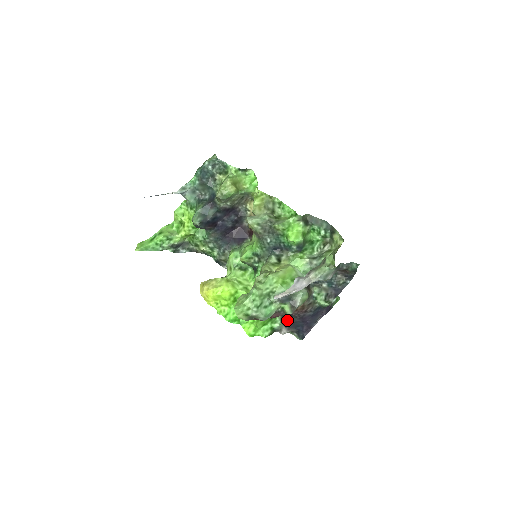
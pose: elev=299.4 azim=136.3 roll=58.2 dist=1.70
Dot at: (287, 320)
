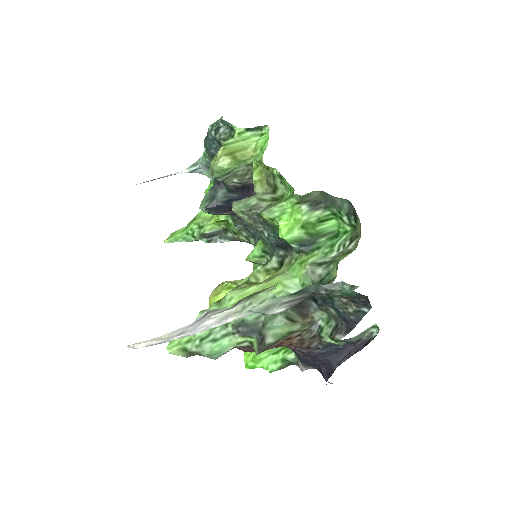
Dot at: (295, 353)
